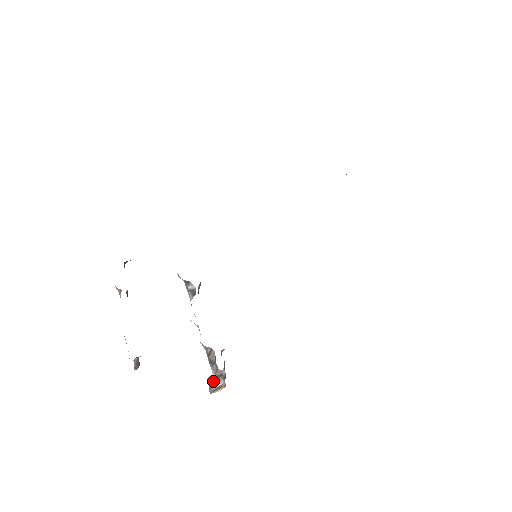
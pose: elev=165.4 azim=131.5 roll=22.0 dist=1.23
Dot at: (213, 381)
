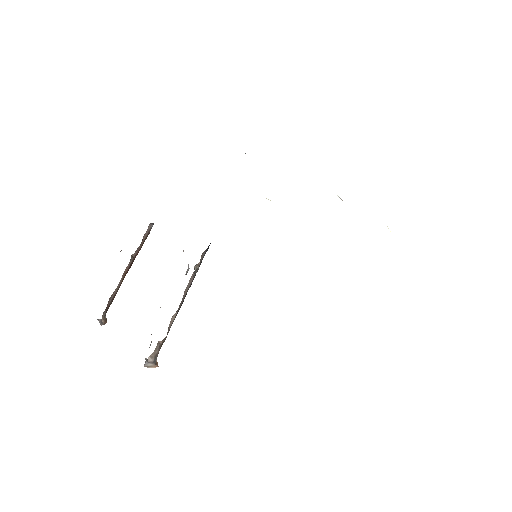
Dot at: occluded
